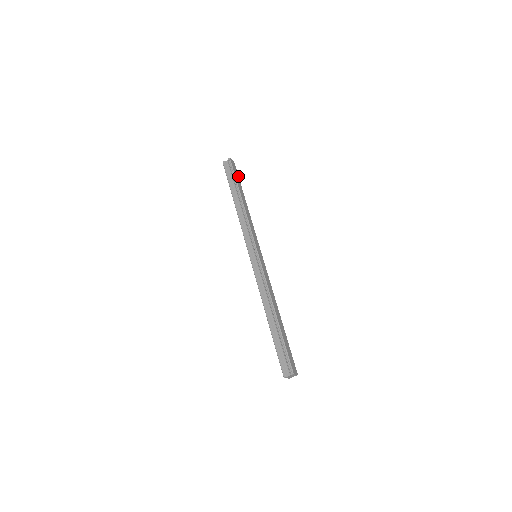
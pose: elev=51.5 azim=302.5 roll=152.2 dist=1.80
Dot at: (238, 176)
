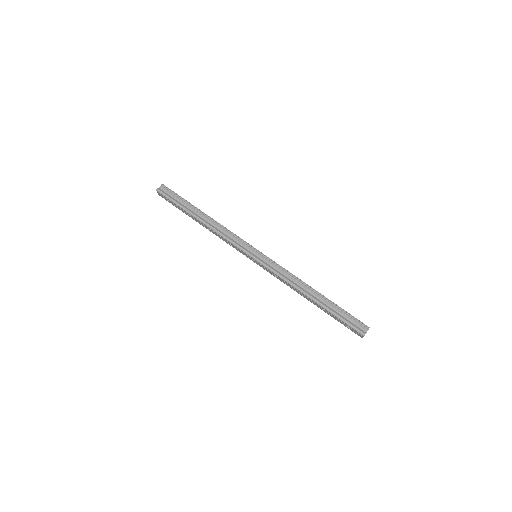
Dot at: occluded
